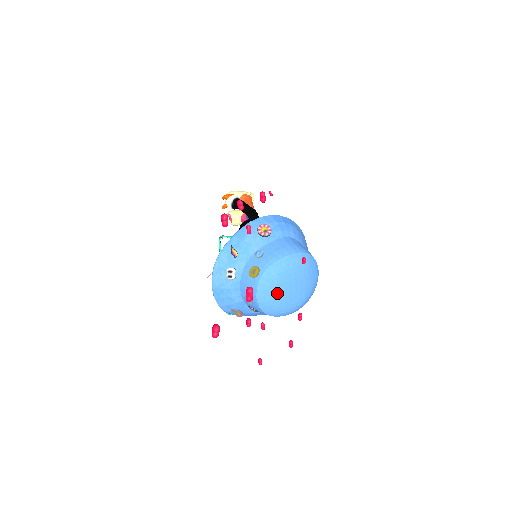
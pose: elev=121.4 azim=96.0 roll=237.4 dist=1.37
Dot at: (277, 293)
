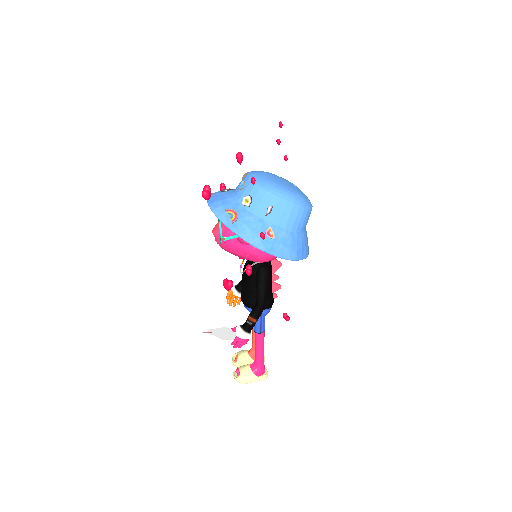
Dot at: (267, 176)
